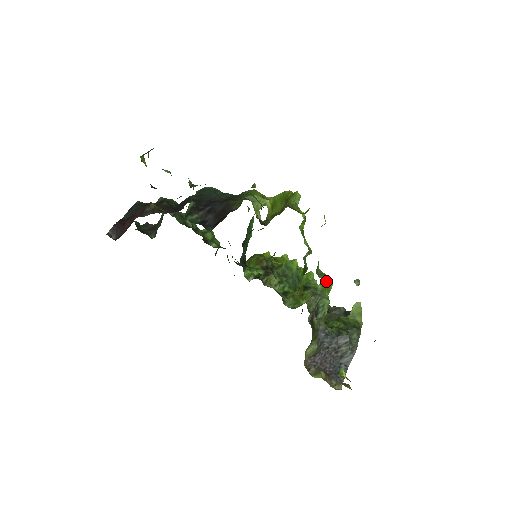
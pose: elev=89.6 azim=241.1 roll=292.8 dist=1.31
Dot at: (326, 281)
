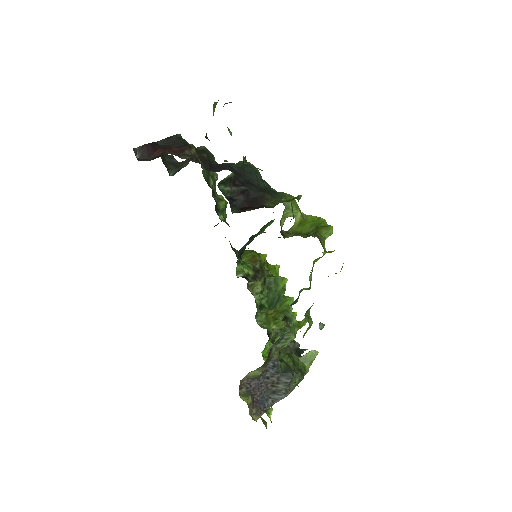
Dot at: (309, 326)
